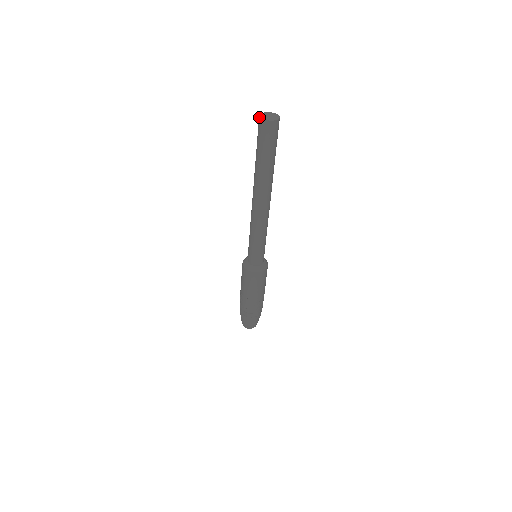
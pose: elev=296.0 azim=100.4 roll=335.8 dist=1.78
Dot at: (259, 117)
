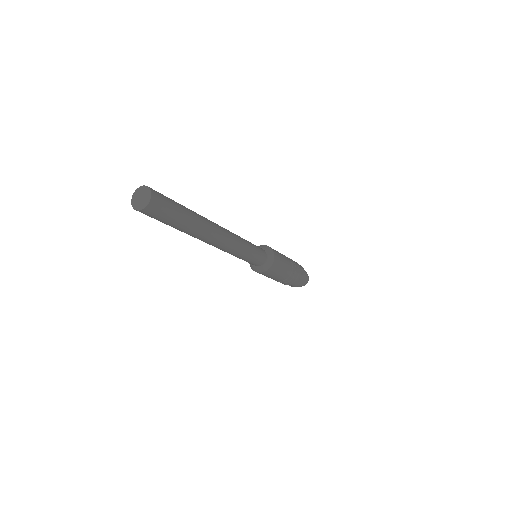
Dot at: (133, 194)
